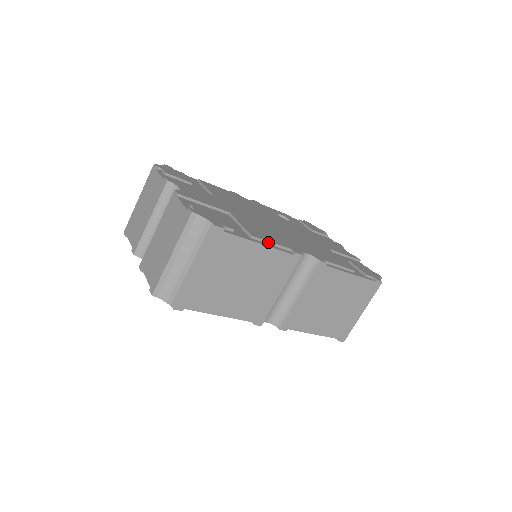
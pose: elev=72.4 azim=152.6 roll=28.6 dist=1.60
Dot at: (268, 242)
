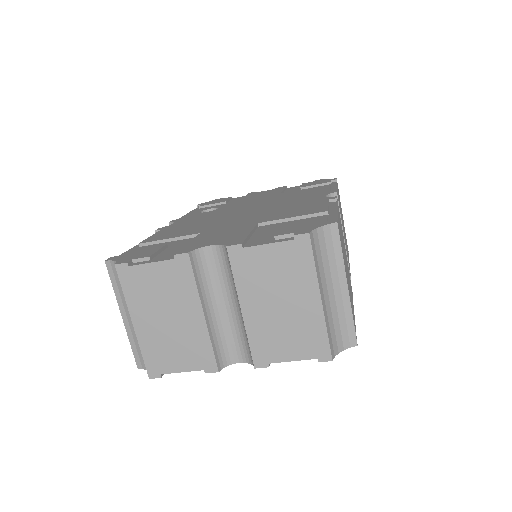
Dot at: (328, 207)
